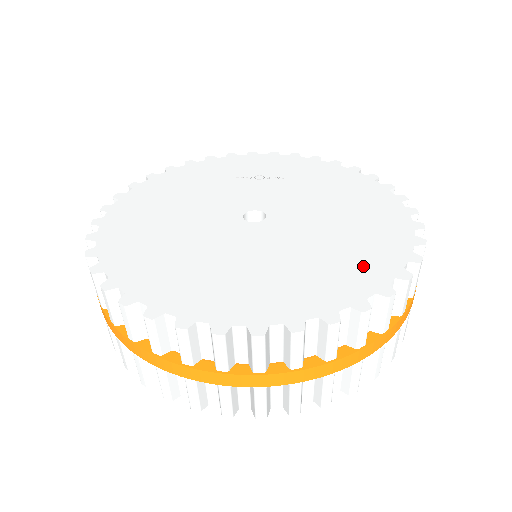
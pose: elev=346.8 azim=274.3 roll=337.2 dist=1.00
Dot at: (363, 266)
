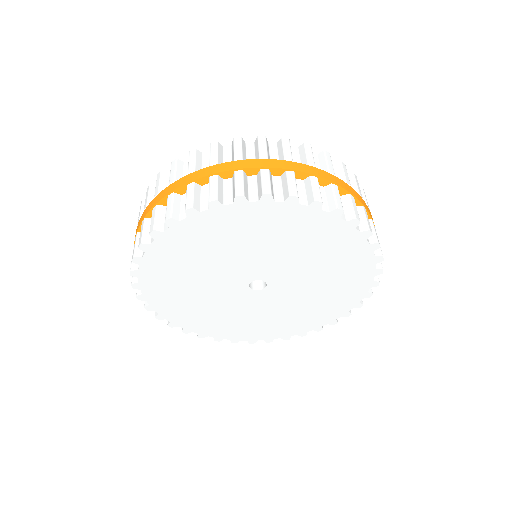
Dot at: occluded
